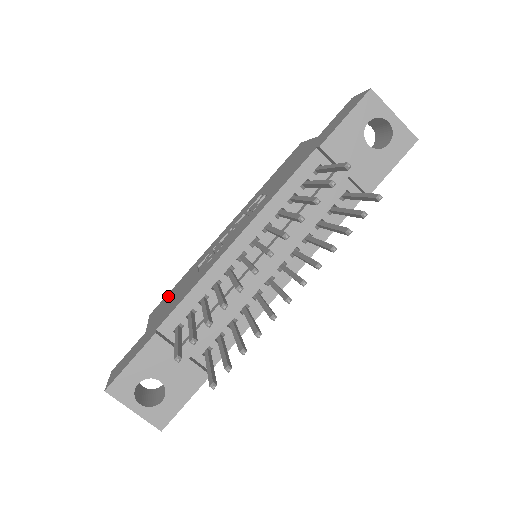
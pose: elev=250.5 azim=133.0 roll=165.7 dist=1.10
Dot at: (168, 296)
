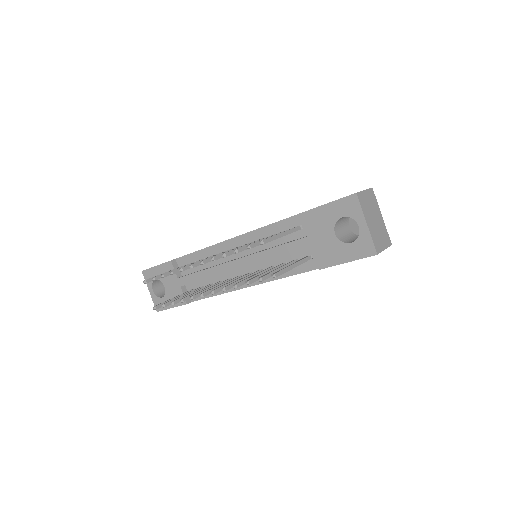
Dot at: occluded
